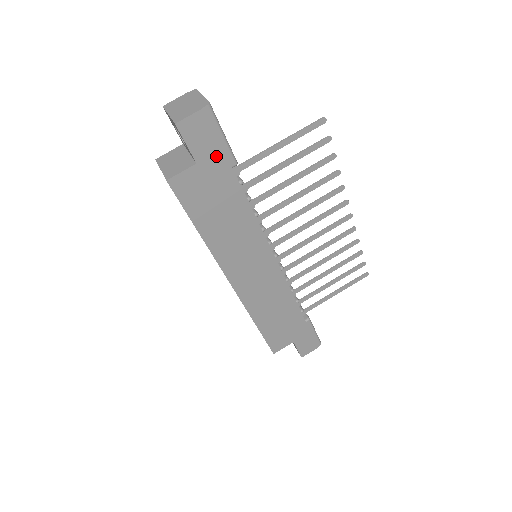
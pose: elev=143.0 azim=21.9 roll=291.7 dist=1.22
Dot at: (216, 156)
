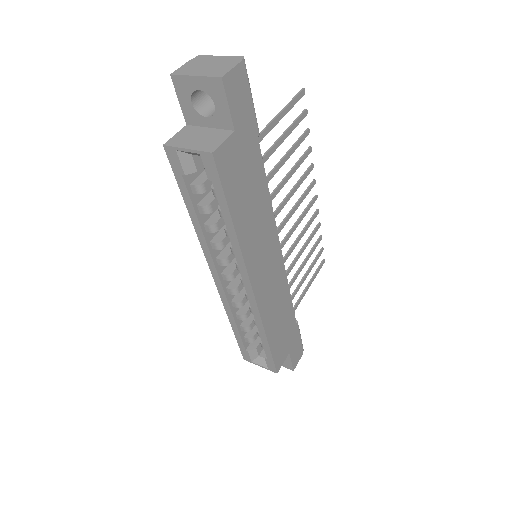
Dot at: (248, 122)
